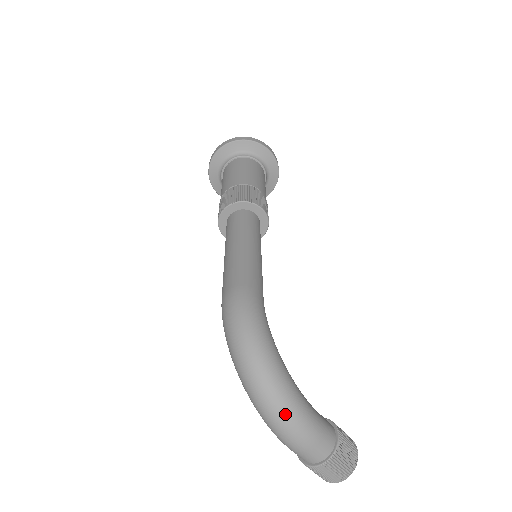
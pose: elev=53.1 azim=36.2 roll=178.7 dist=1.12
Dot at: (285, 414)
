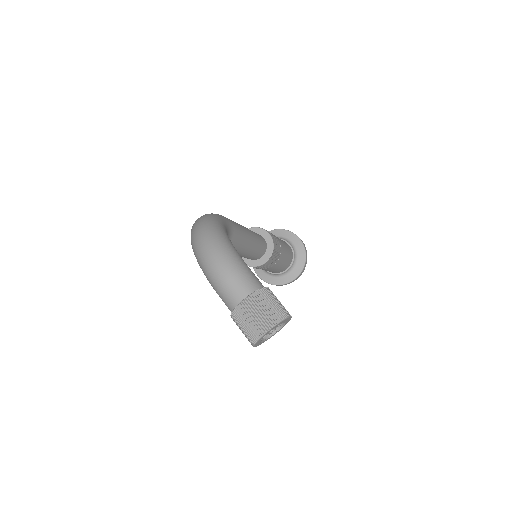
Dot at: (213, 246)
